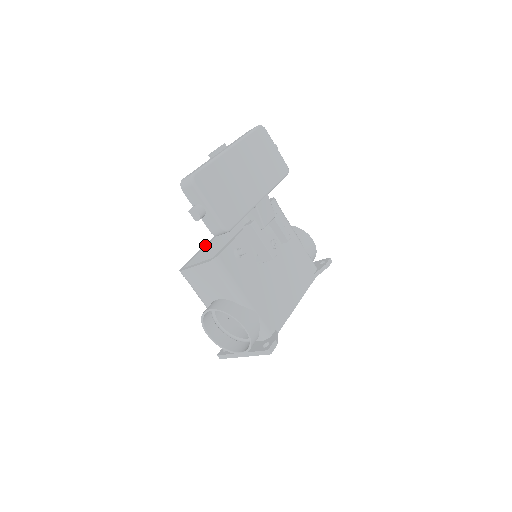
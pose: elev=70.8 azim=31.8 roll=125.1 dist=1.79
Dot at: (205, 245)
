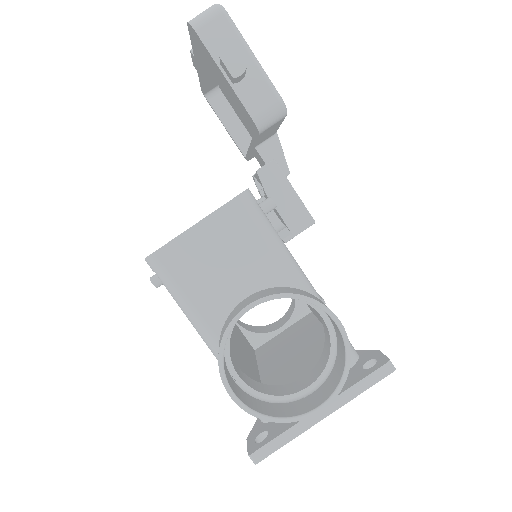
Dot at: occluded
